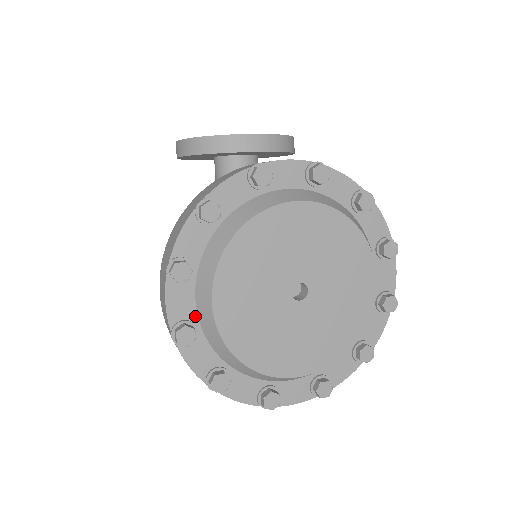
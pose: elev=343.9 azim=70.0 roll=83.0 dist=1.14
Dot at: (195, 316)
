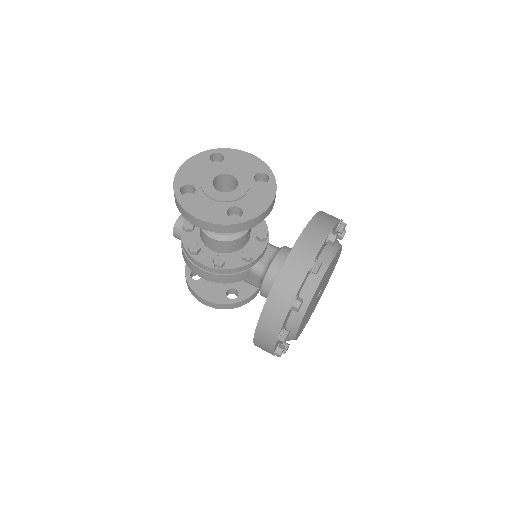
Dot at: occluded
